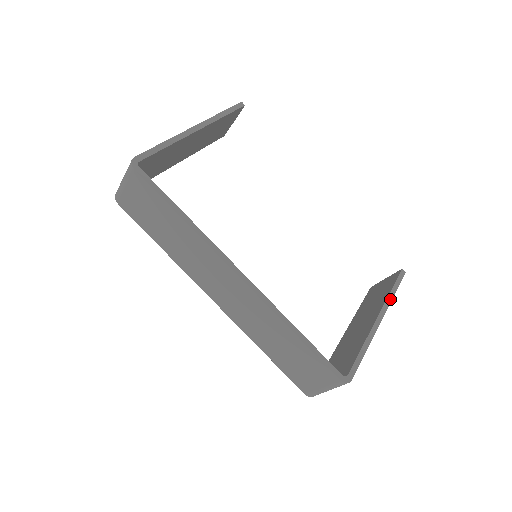
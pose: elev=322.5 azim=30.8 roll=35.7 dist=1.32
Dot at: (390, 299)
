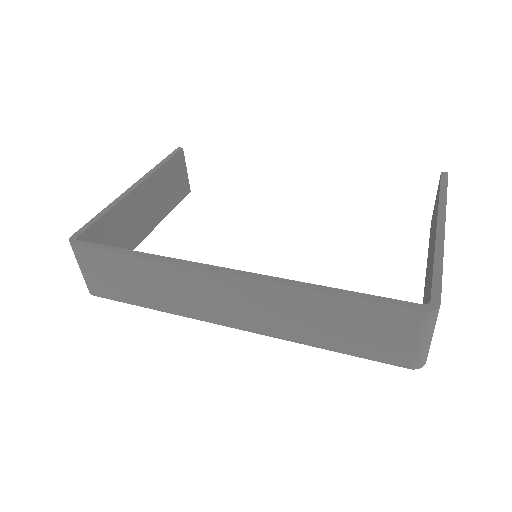
Dot at: (443, 204)
